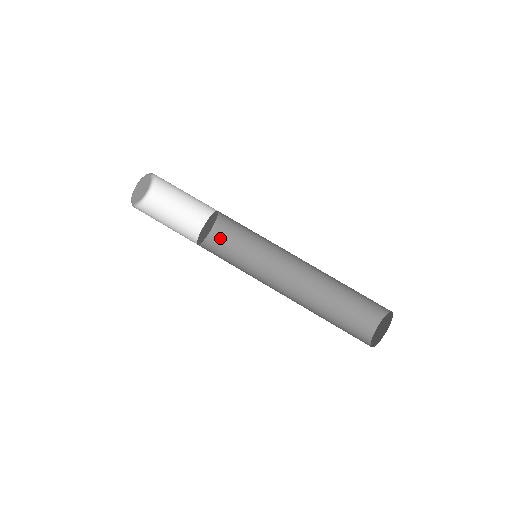
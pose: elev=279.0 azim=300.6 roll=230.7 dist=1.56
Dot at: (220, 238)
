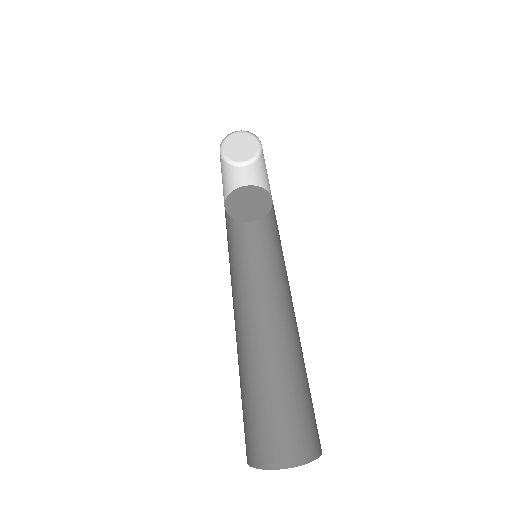
Dot at: (264, 228)
